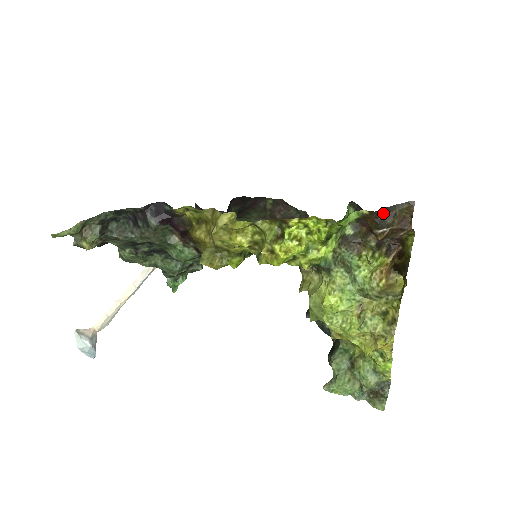
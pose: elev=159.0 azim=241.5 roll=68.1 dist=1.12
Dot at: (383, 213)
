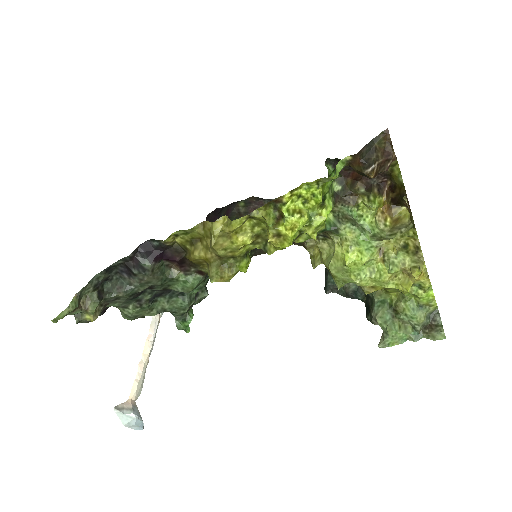
Dot at: (365, 152)
